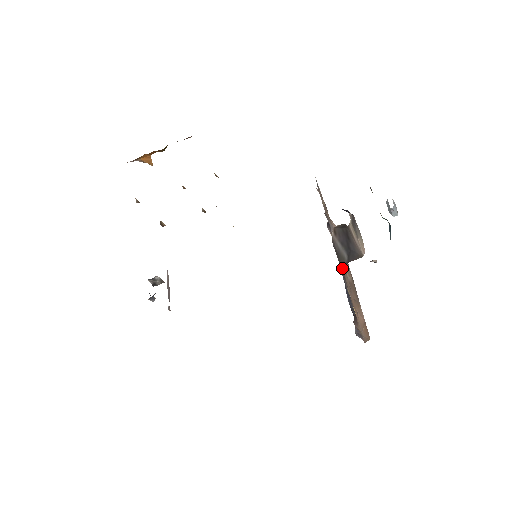
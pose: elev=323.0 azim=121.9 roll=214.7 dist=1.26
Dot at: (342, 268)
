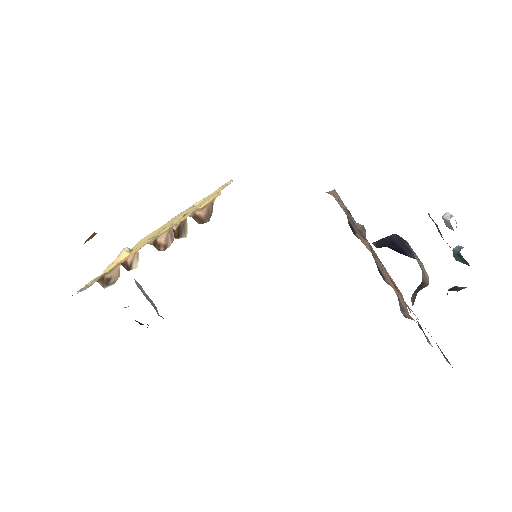
Dot at: occluded
